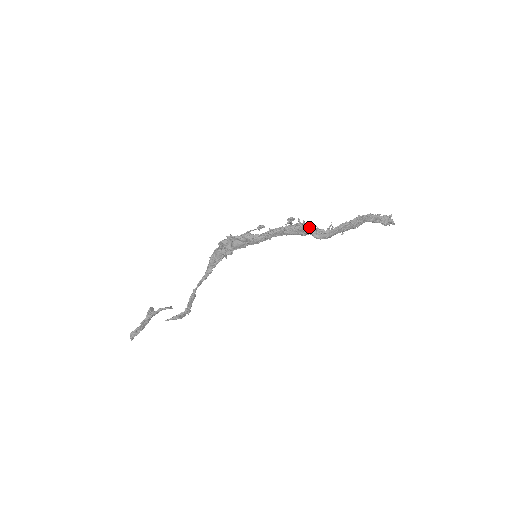
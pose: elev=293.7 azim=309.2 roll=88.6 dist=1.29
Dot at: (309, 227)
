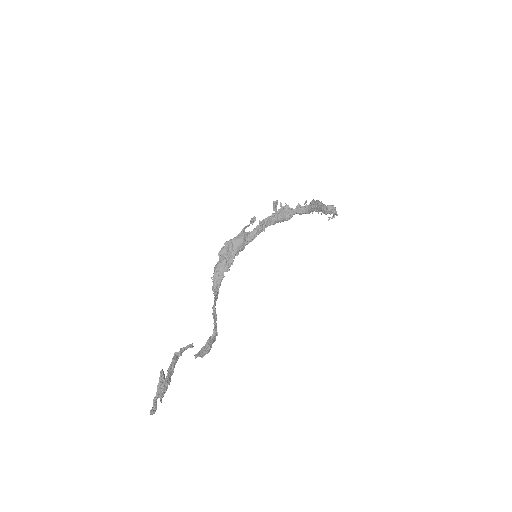
Dot at: (291, 208)
